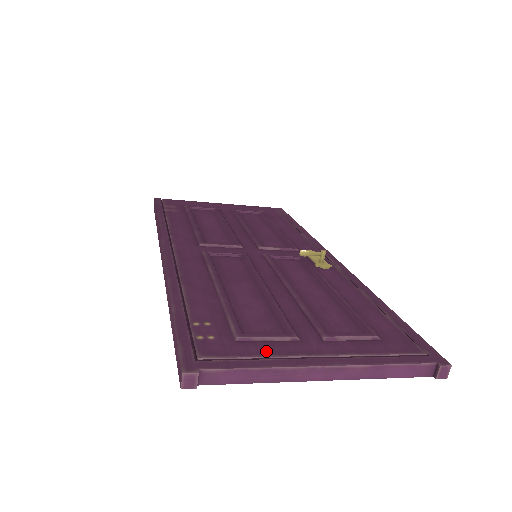
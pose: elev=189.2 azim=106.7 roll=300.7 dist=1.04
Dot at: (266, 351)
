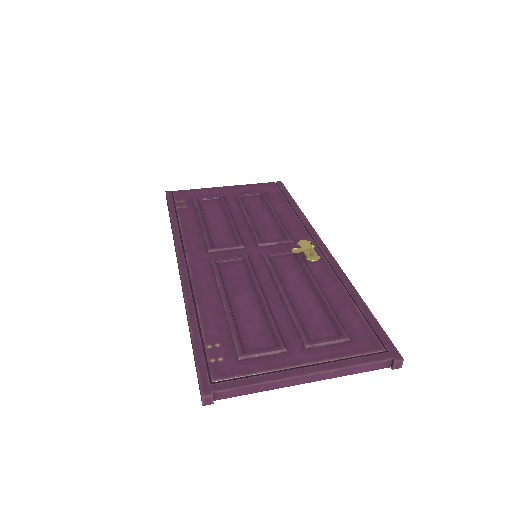
Dot at: (261, 367)
